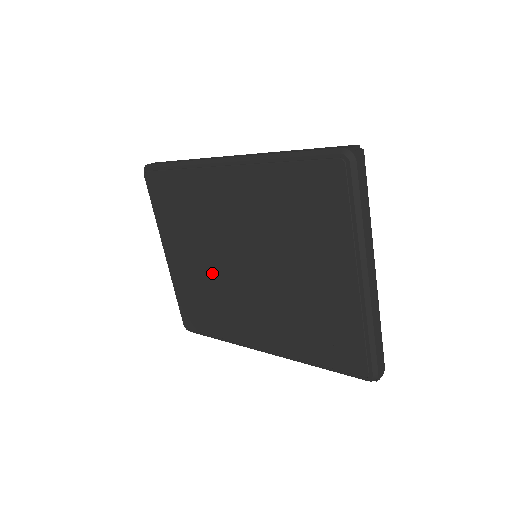
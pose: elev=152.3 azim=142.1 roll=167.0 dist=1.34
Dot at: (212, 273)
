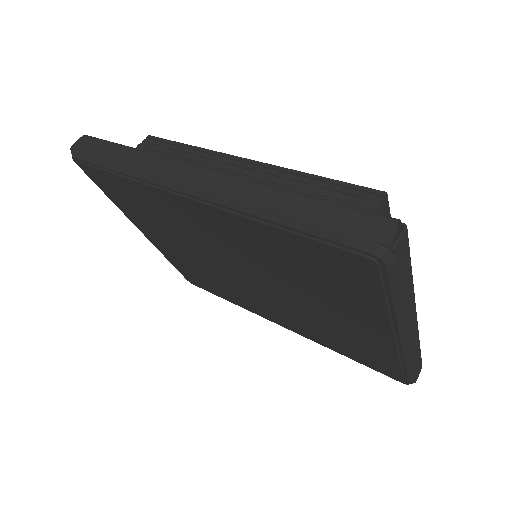
Dot at: (205, 266)
